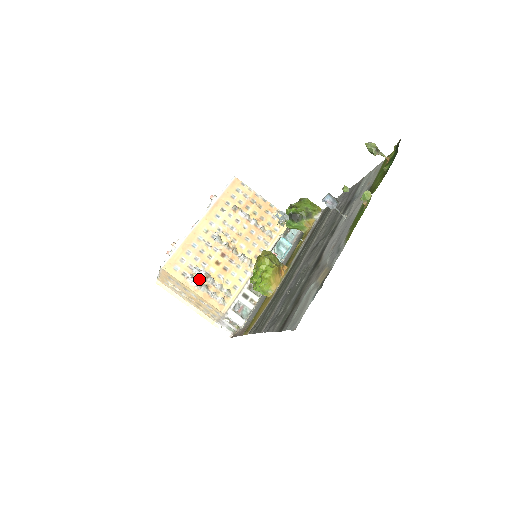
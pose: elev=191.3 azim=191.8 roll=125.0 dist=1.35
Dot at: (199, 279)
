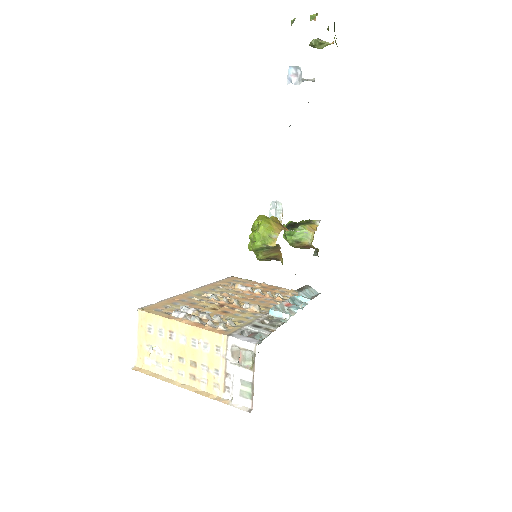
Dot at: occluded
